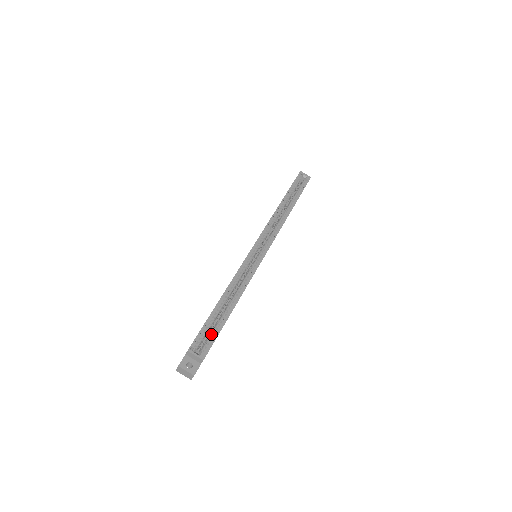
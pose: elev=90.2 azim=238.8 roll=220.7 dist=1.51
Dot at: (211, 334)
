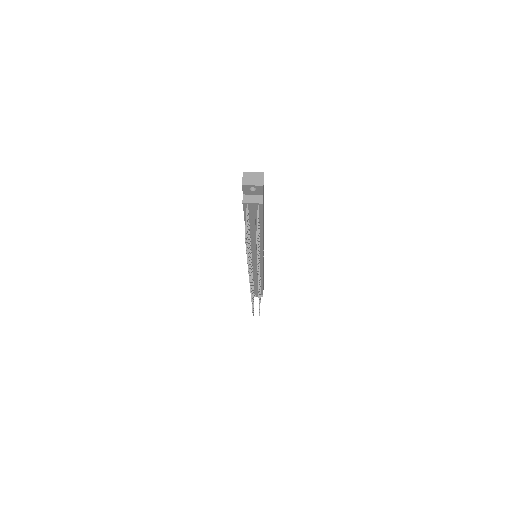
Dot at: occluded
